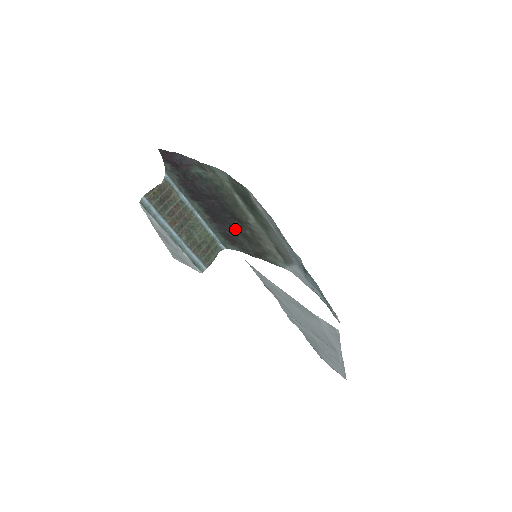
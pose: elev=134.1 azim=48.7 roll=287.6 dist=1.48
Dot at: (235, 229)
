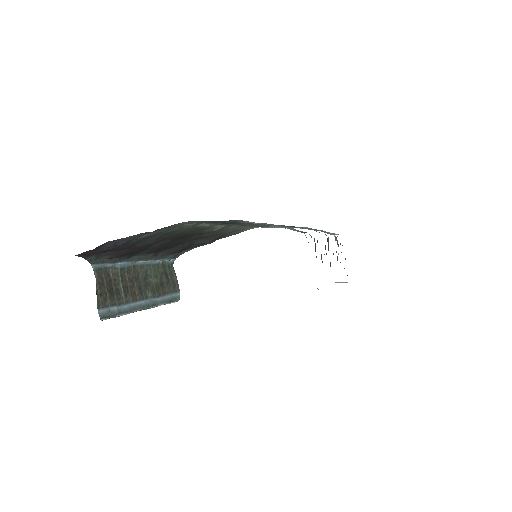
Dot at: (188, 241)
